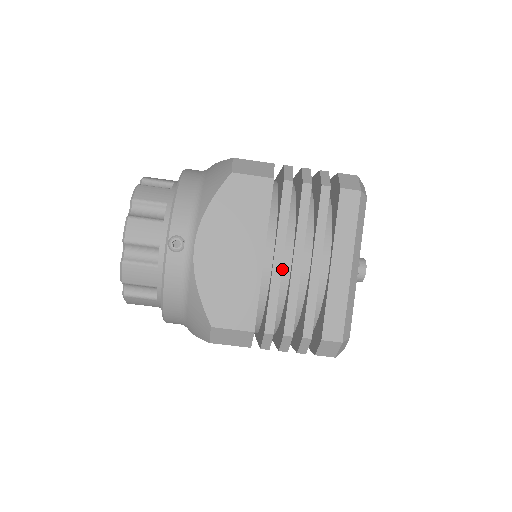
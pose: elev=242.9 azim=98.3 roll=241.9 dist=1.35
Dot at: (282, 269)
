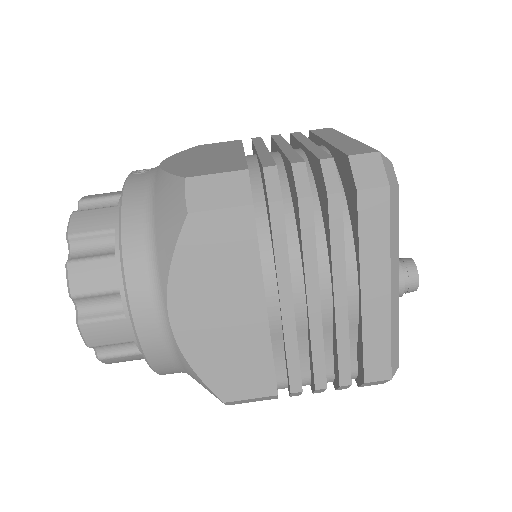
Dot at: occluded
